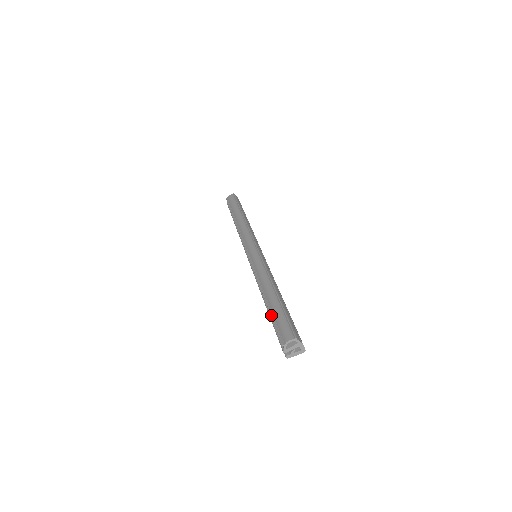
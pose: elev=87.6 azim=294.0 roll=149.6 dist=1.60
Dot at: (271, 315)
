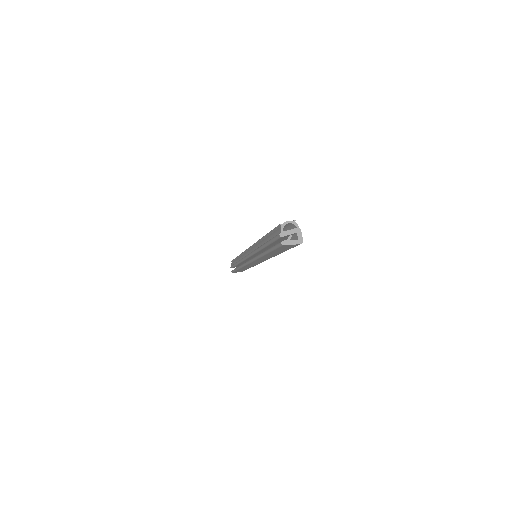
Dot at: occluded
